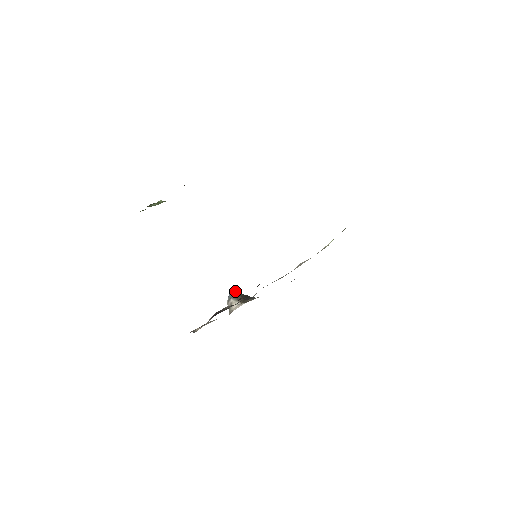
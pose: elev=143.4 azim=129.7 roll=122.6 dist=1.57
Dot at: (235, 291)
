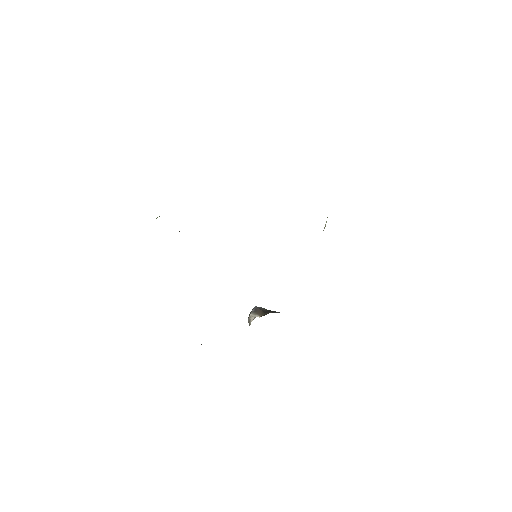
Dot at: occluded
